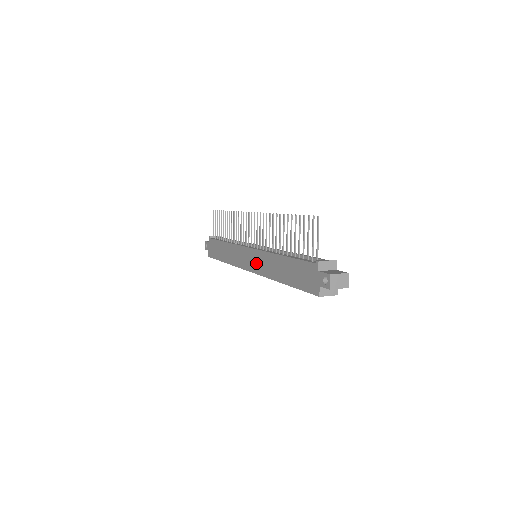
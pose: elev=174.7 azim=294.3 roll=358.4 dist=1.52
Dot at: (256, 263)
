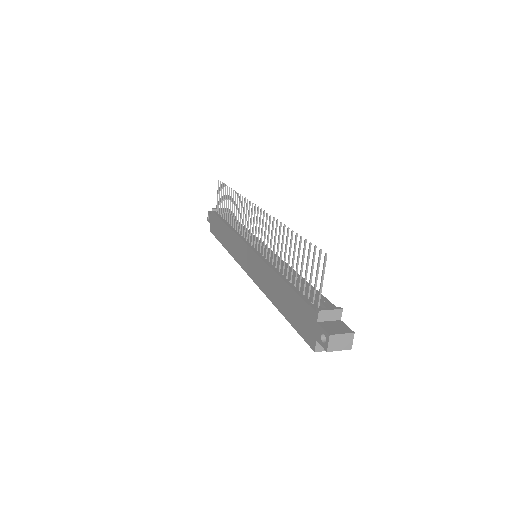
Dot at: (254, 268)
